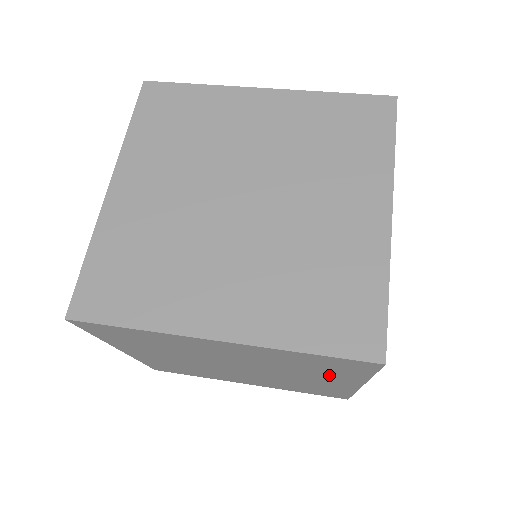
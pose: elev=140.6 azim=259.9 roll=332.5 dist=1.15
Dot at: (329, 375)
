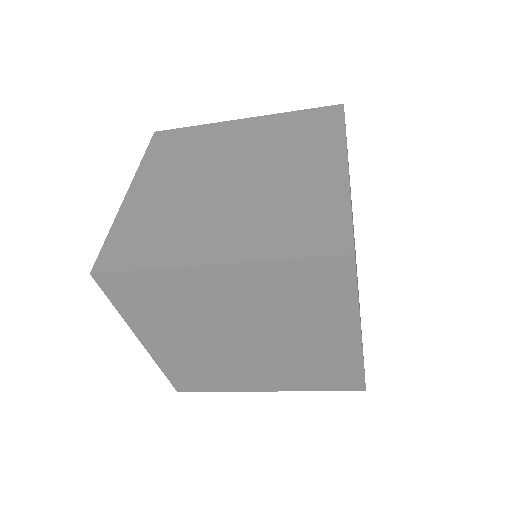
Dot at: (324, 315)
